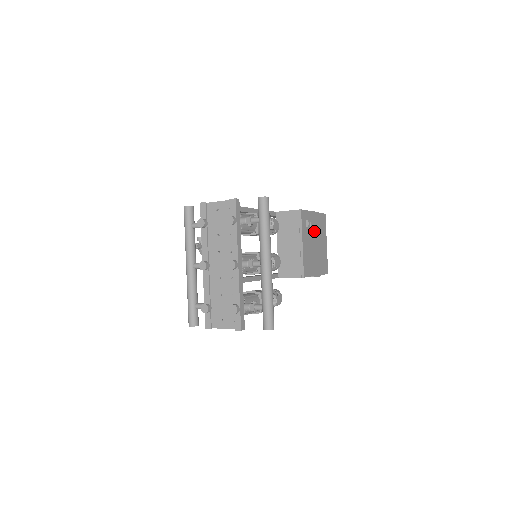
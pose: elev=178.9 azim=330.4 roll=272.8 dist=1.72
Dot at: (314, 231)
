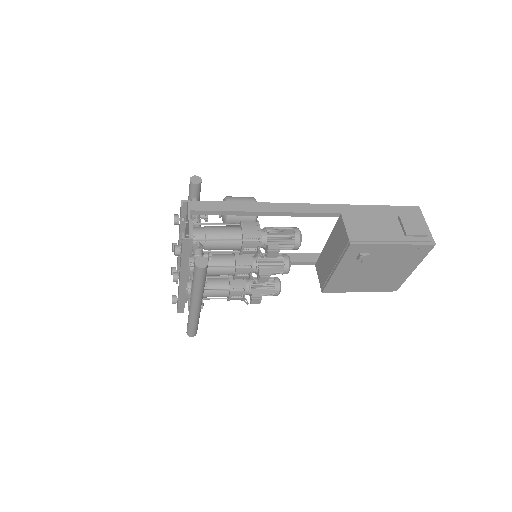
Dot at: (381, 260)
